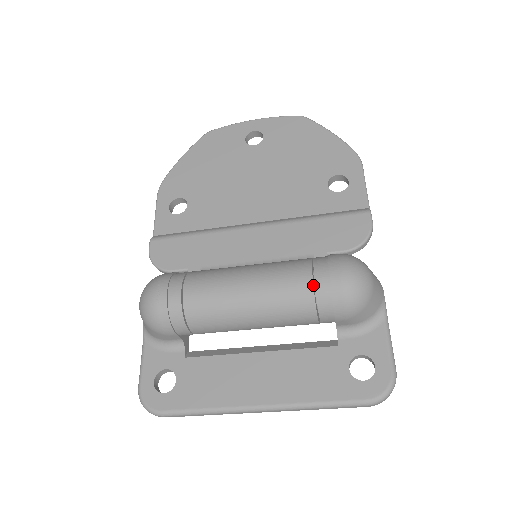
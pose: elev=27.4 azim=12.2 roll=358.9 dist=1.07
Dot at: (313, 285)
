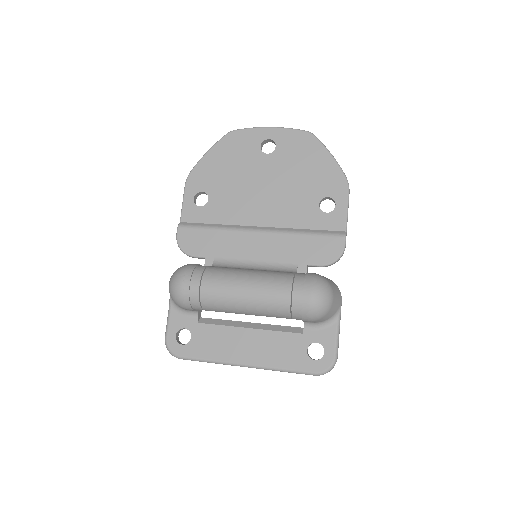
Dot at: (290, 299)
